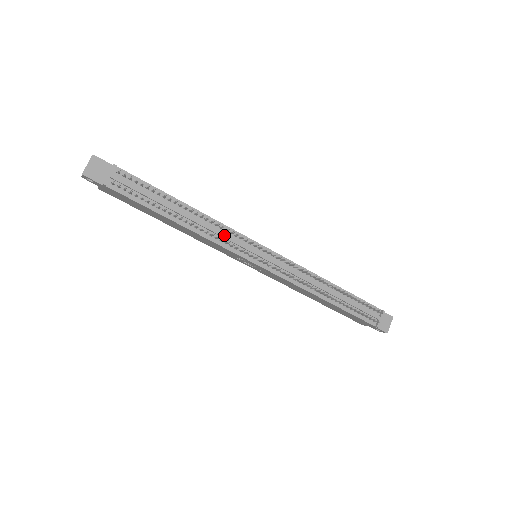
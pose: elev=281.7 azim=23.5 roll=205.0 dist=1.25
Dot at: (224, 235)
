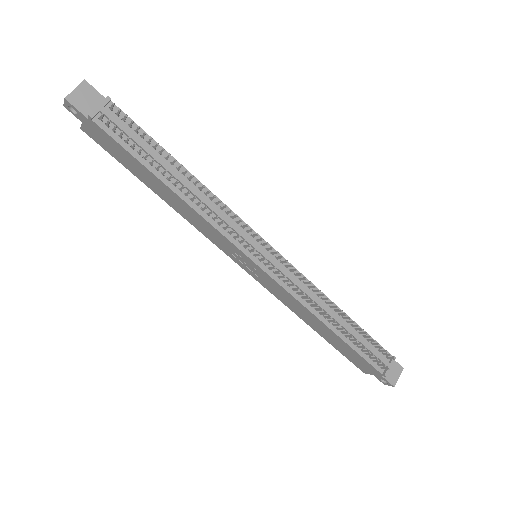
Dot at: (224, 217)
